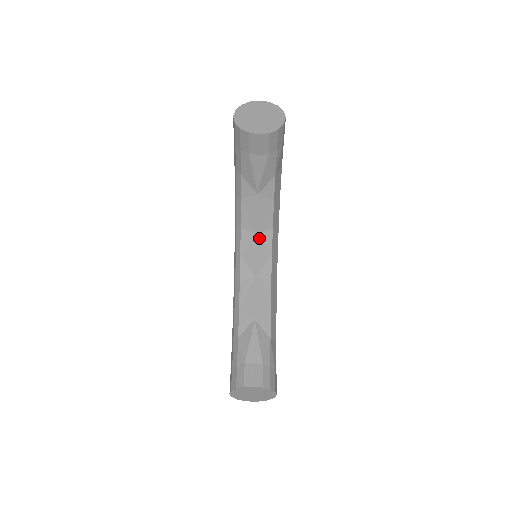
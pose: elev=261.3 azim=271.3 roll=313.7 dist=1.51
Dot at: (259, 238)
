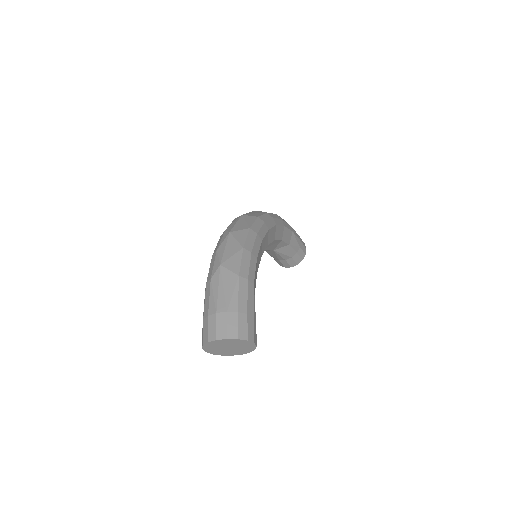
Dot at: occluded
